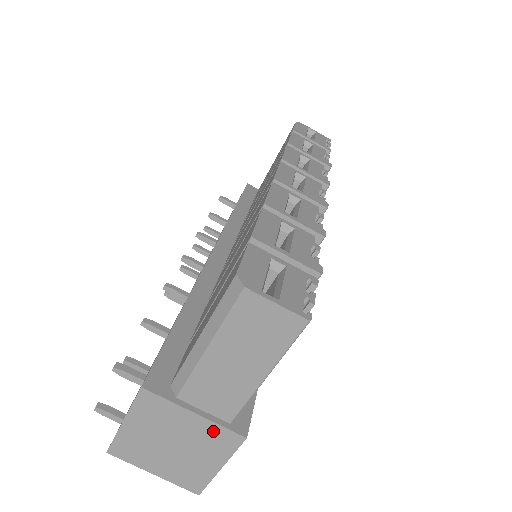
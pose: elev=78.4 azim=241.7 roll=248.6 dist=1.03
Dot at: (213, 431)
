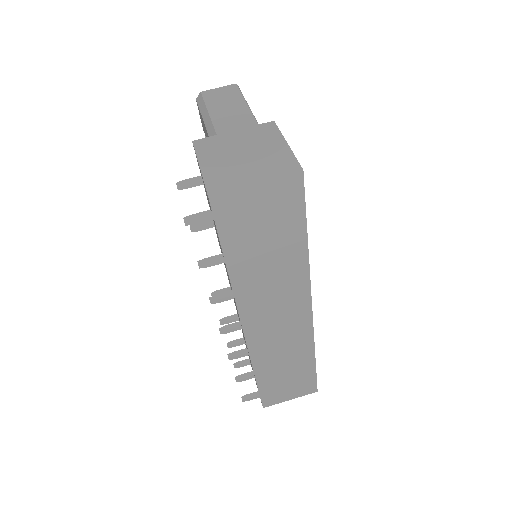
Dot at: (254, 131)
